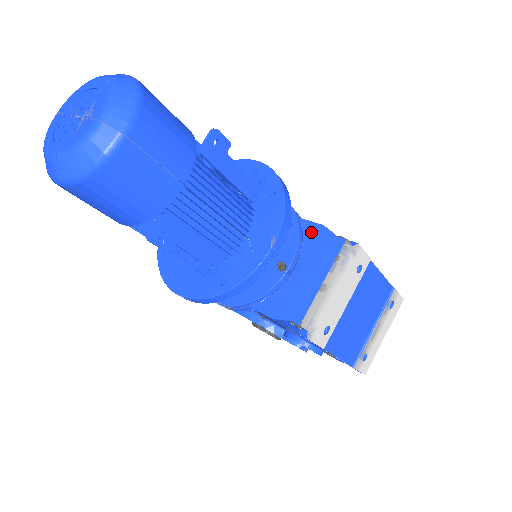
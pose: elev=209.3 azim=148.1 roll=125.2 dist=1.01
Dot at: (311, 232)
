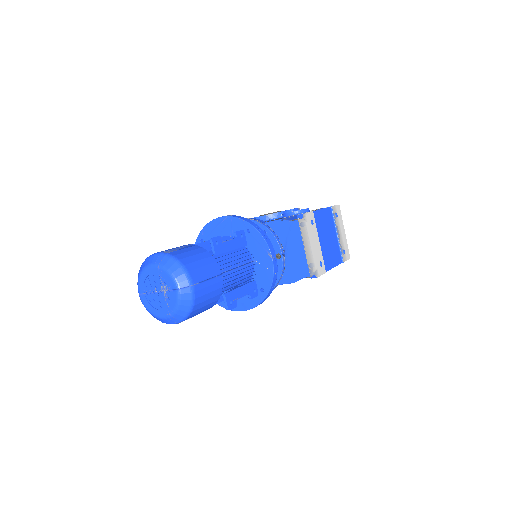
Dot at: (277, 227)
